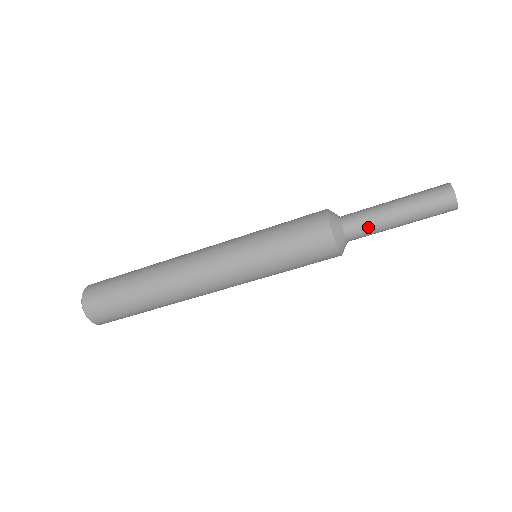
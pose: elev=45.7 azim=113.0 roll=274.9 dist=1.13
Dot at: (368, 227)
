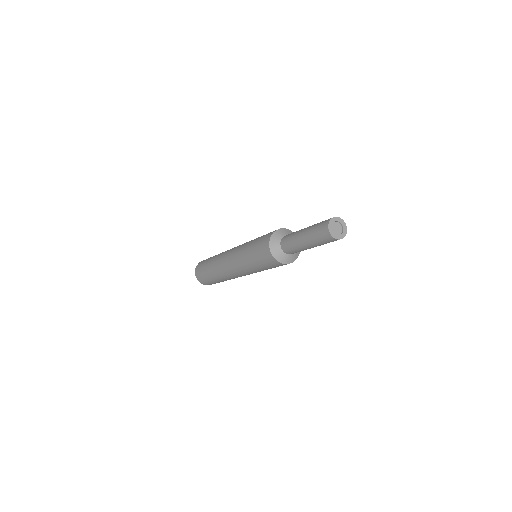
Dot at: (298, 251)
